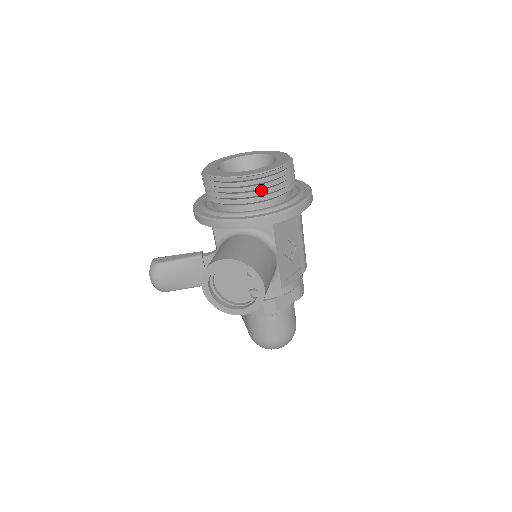
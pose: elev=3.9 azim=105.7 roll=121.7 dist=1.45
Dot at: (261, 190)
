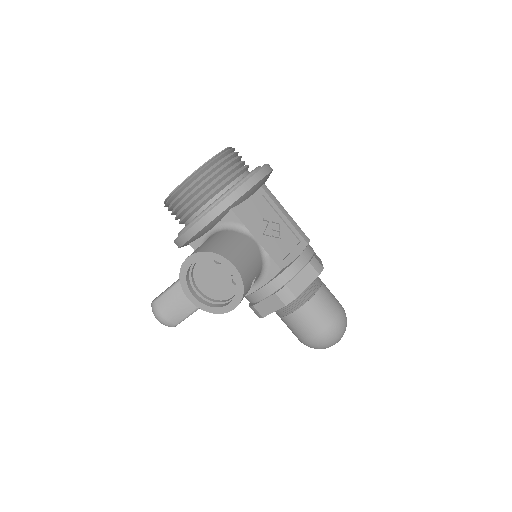
Dot at: (207, 186)
